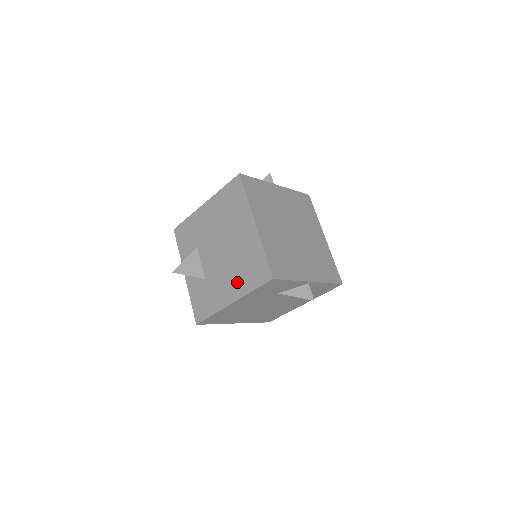
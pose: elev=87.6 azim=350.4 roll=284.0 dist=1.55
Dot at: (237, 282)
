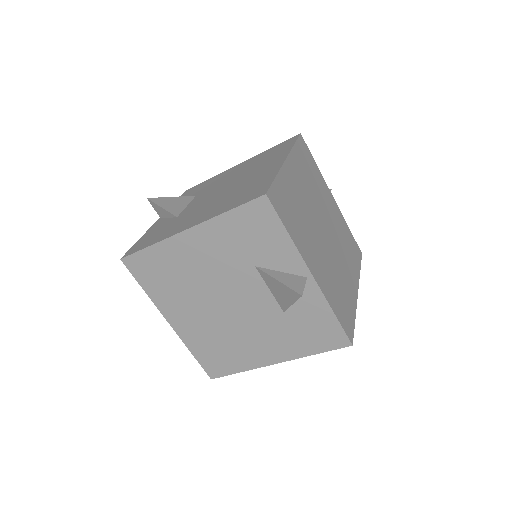
Dot at: (214, 209)
